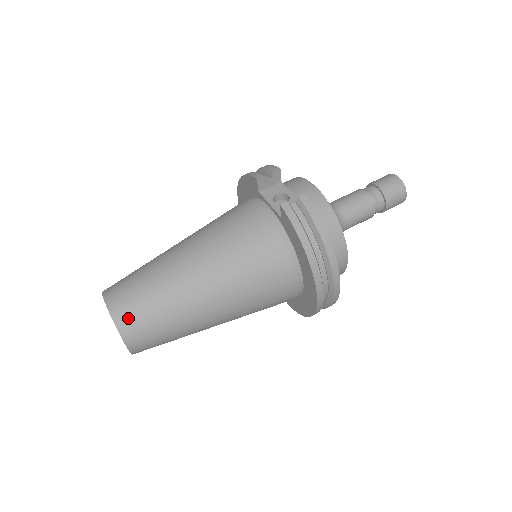
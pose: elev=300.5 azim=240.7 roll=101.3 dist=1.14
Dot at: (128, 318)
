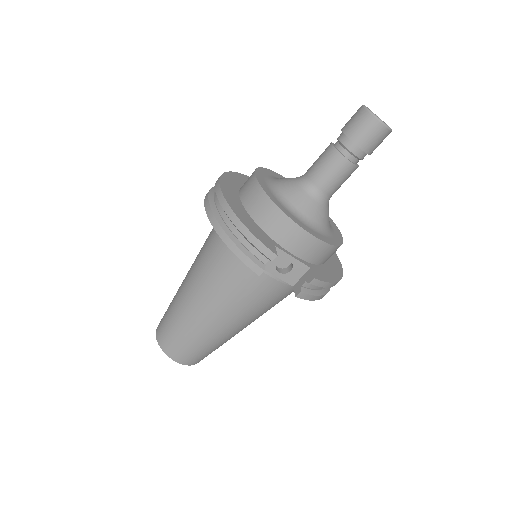
Dot at: (200, 360)
